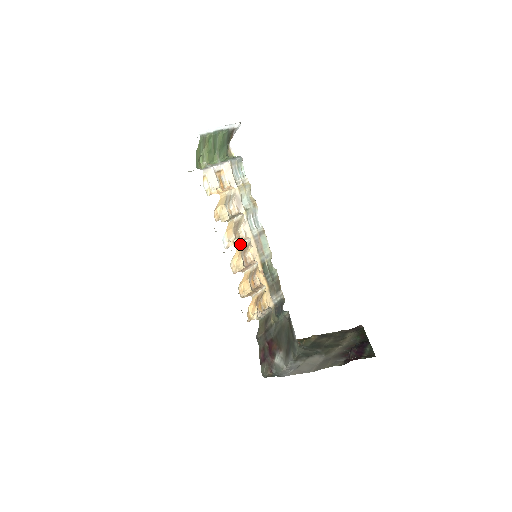
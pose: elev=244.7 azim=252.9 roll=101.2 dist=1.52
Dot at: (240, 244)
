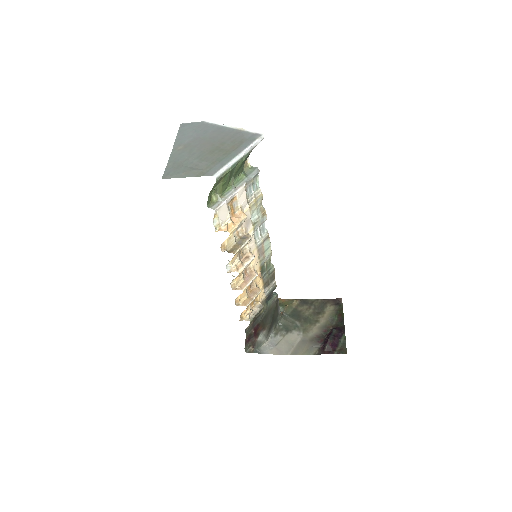
Dot at: (243, 267)
